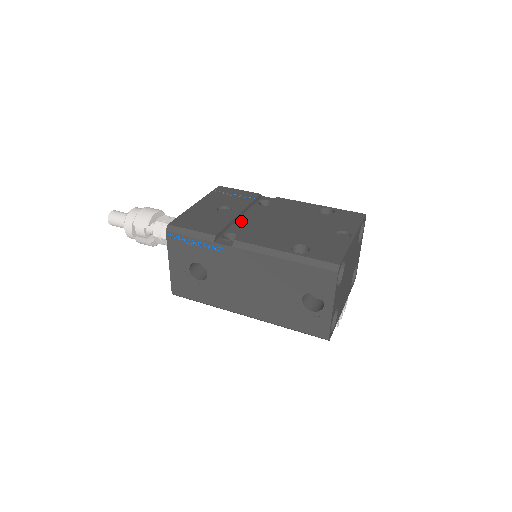
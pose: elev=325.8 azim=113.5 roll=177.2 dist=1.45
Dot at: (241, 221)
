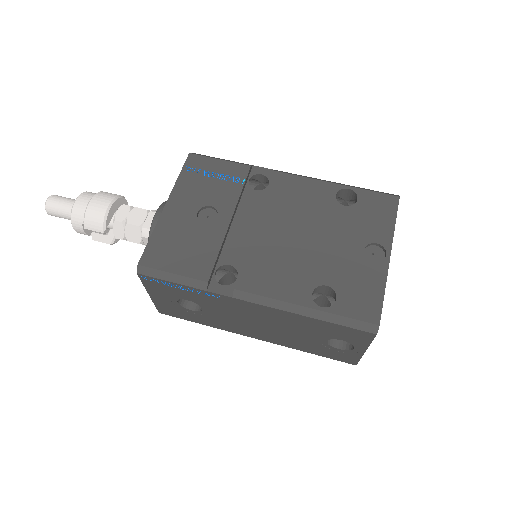
Dot at: (234, 234)
